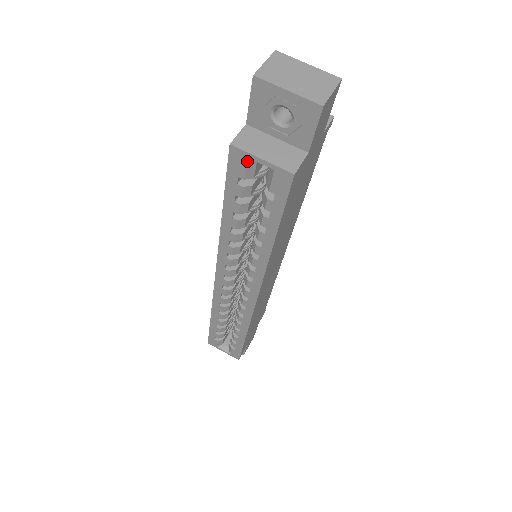
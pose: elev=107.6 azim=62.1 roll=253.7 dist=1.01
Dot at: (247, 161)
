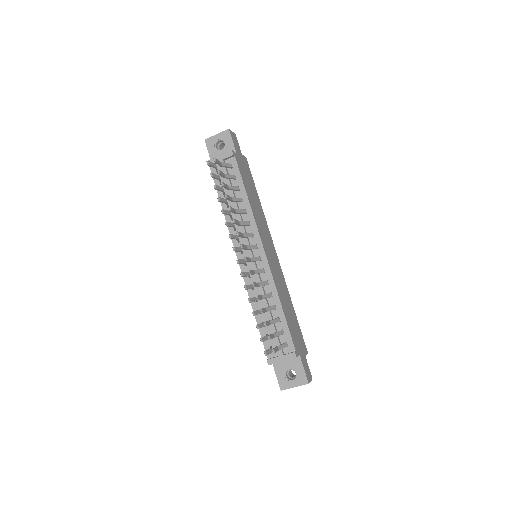
Dot at: occluded
